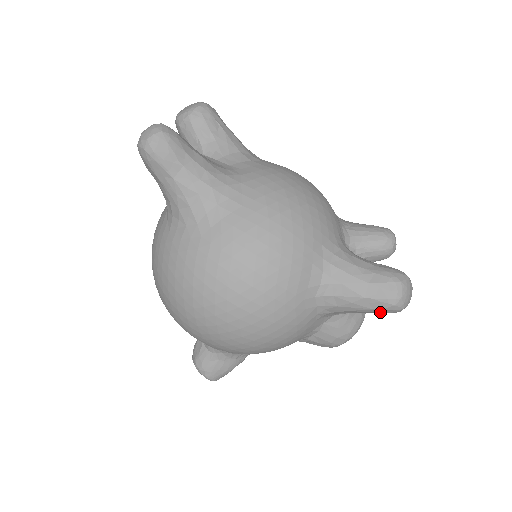
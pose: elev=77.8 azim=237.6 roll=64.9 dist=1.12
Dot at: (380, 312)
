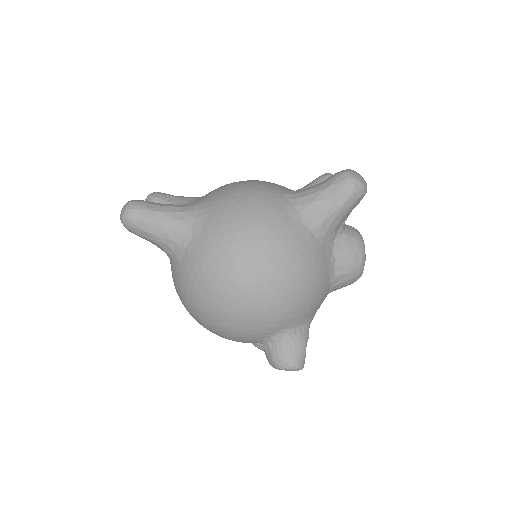
Dot at: (353, 201)
